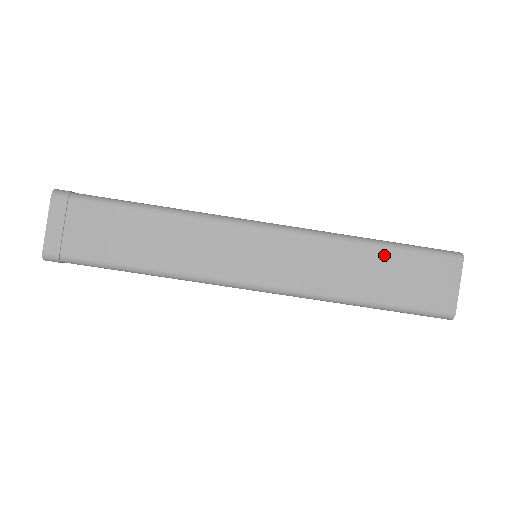
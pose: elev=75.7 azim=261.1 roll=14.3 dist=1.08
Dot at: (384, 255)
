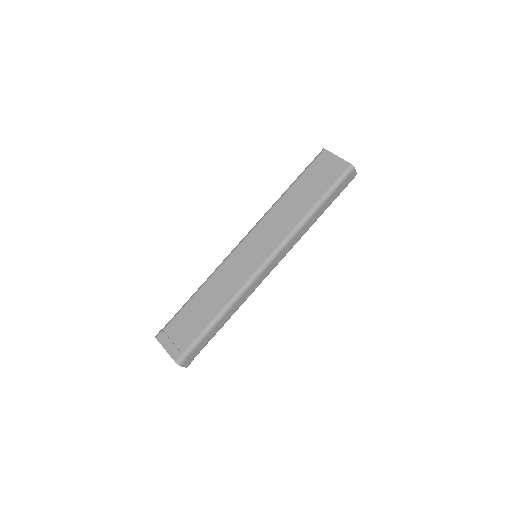
Dot at: (296, 188)
